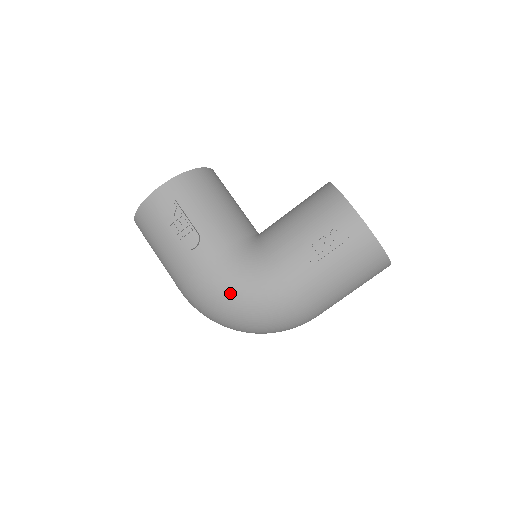
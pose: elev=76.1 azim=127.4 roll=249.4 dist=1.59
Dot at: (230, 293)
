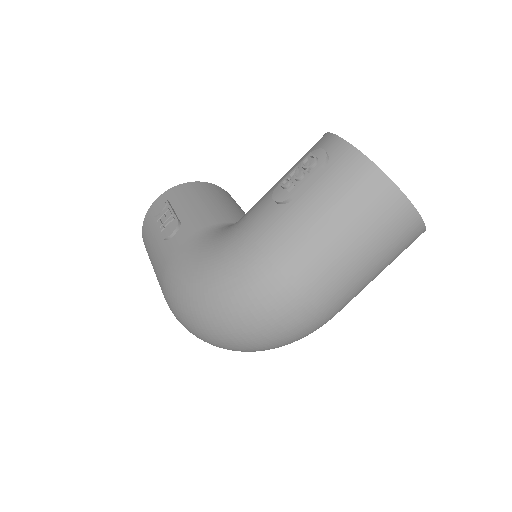
Dot at: (195, 269)
